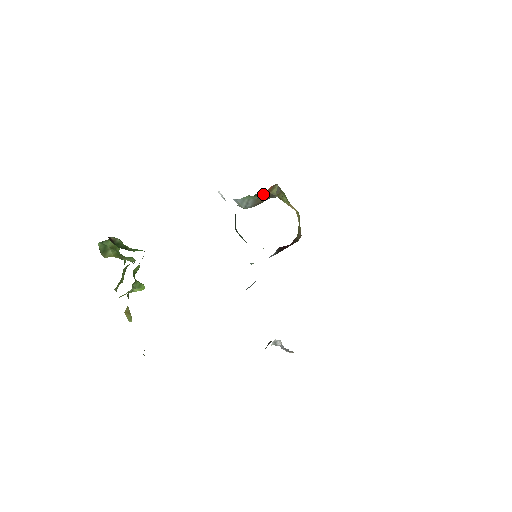
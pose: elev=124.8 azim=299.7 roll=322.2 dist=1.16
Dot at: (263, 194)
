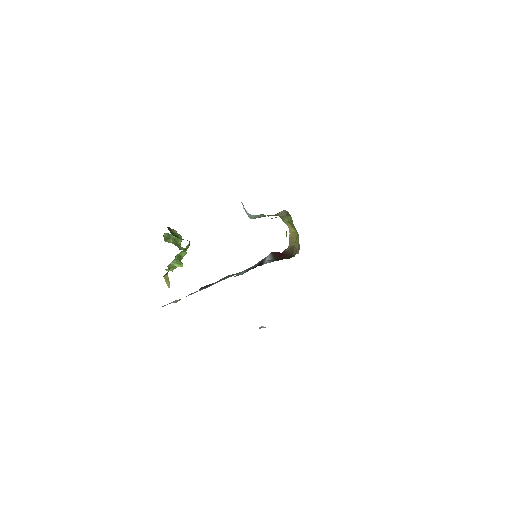
Dot at: occluded
